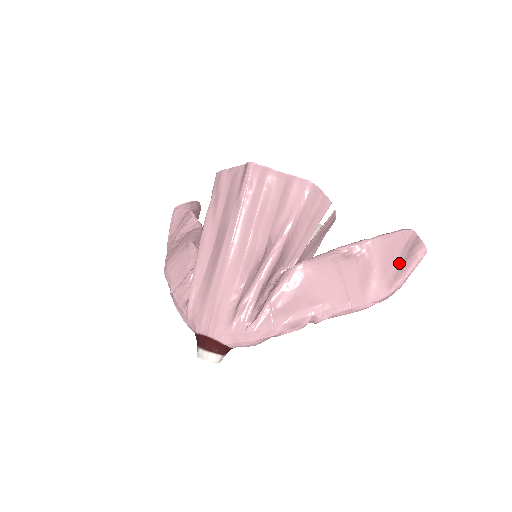
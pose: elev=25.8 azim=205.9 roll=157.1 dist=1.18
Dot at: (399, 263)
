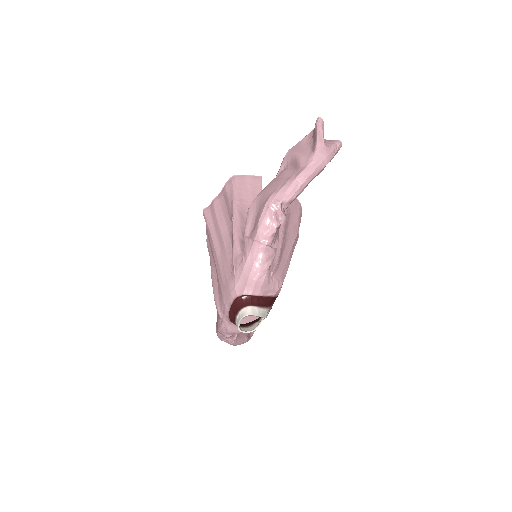
Dot at: (313, 140)
